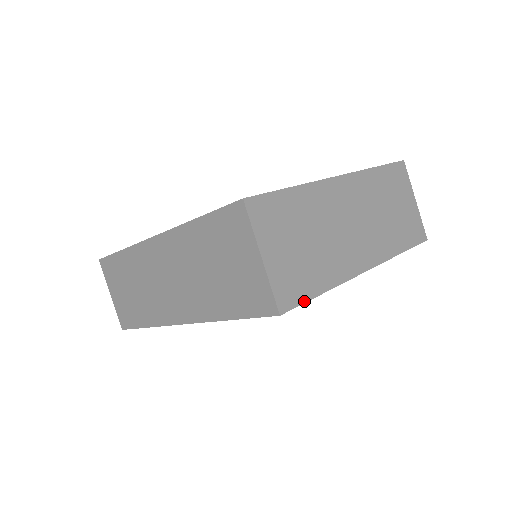
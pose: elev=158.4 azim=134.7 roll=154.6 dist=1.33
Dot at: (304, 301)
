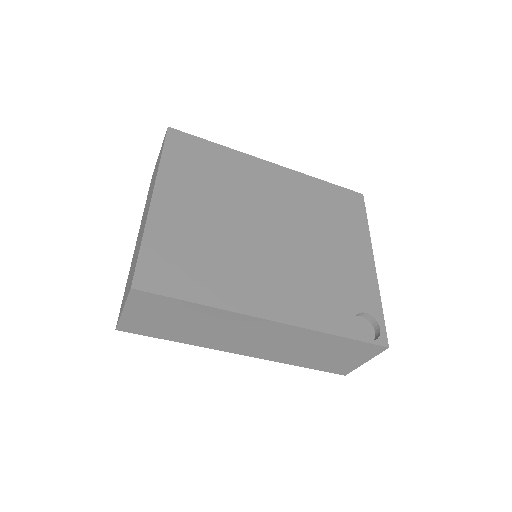
Dot at: occluded
